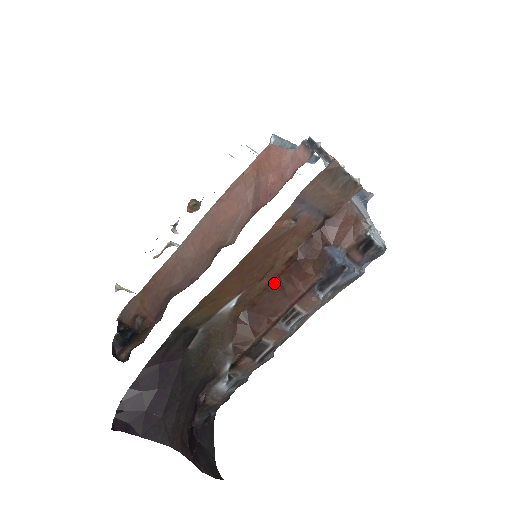
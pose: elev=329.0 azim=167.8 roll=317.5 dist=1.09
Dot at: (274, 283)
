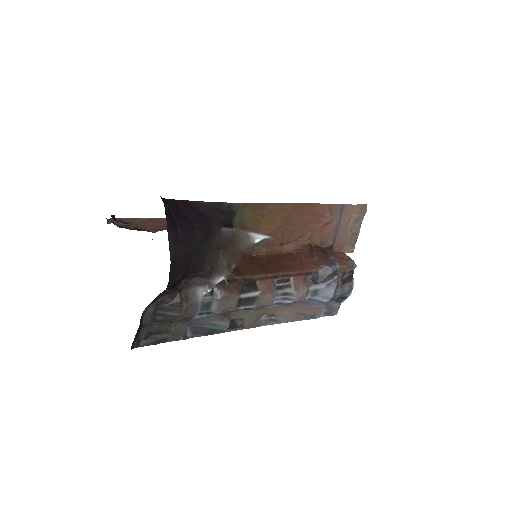
Dot at: (286, 254)
